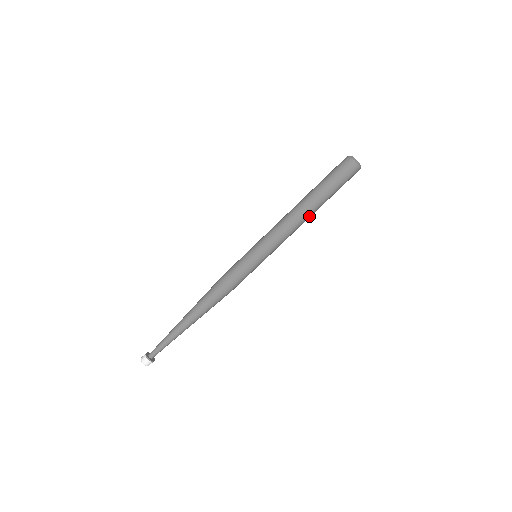
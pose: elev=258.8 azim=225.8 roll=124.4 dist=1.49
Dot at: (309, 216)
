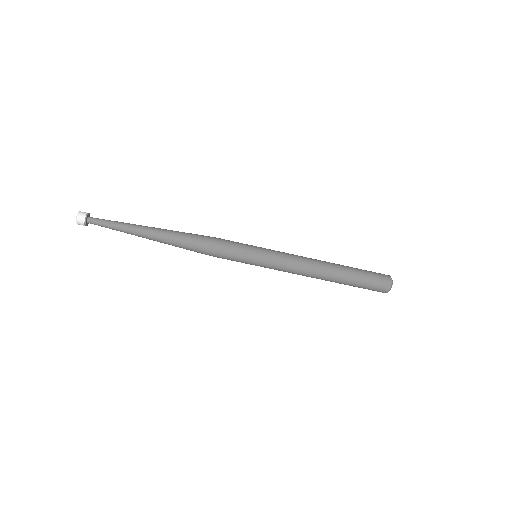
Dot at: (321, 279)
